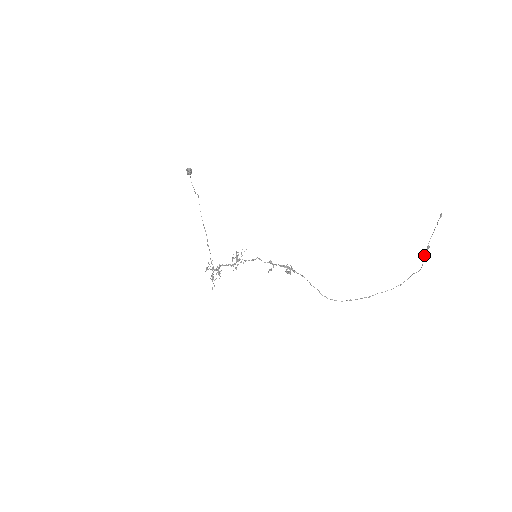
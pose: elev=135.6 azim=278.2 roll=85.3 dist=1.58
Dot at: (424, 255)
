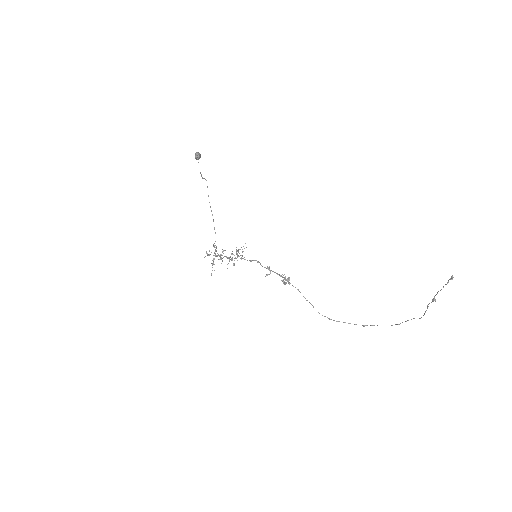
Dot at: (427, 306)
